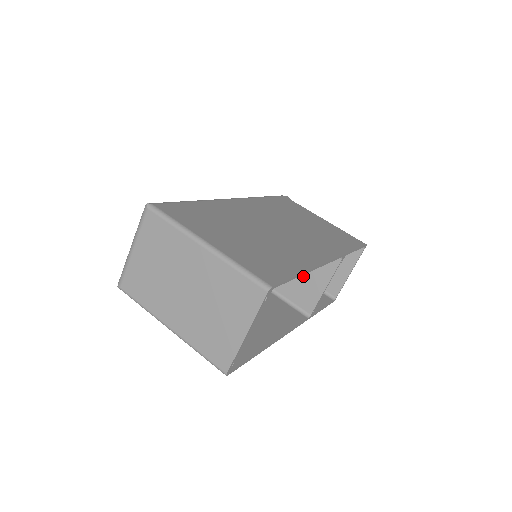
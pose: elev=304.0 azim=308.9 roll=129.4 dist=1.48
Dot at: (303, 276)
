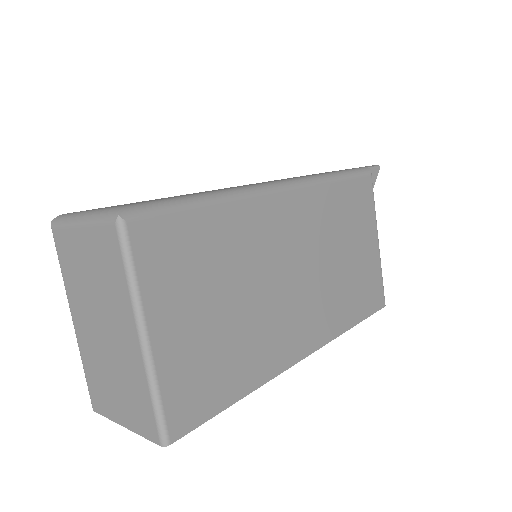
Dot at: occluded
